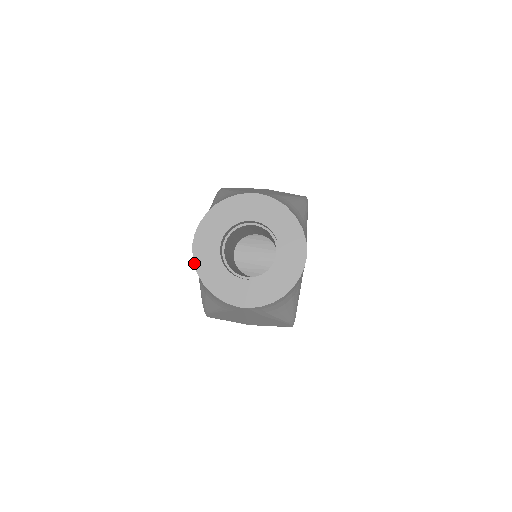
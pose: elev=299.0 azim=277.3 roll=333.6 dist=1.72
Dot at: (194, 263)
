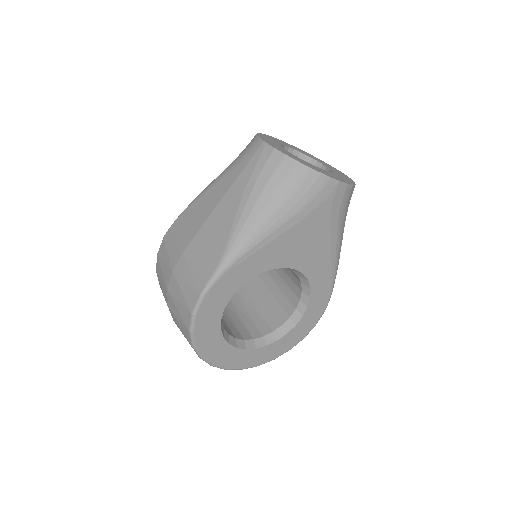
Dot at: (268, 135)
